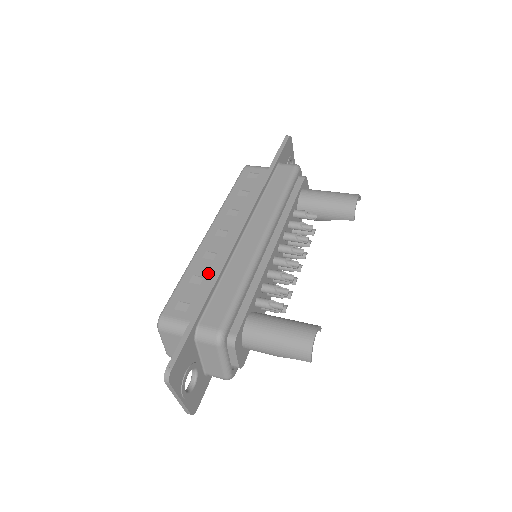
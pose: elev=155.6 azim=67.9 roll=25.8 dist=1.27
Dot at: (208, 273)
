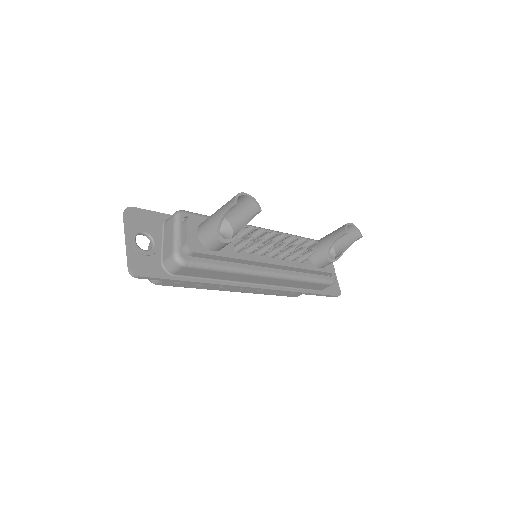
Dot at: occluded
